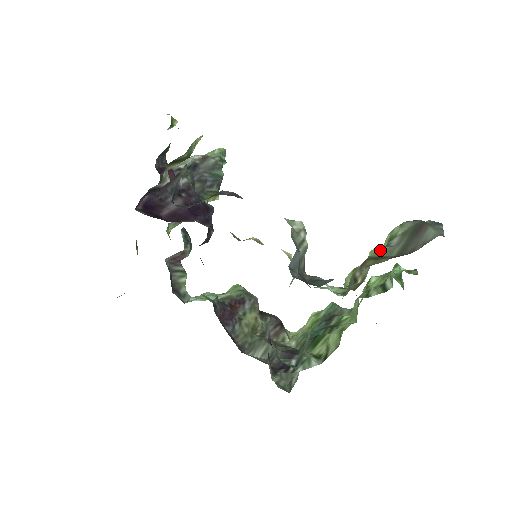
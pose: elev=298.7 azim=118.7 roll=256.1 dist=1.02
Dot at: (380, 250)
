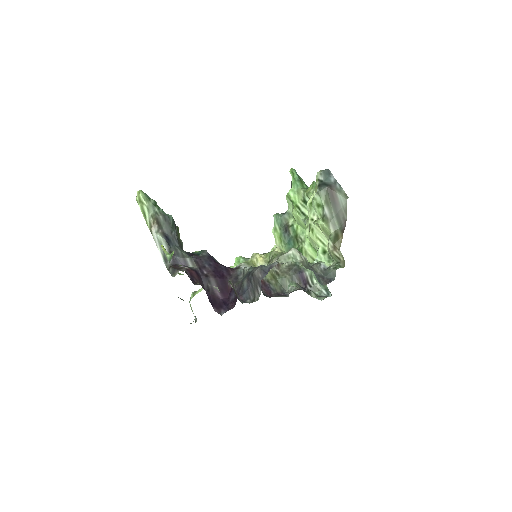
Dot at: (328, 227)
